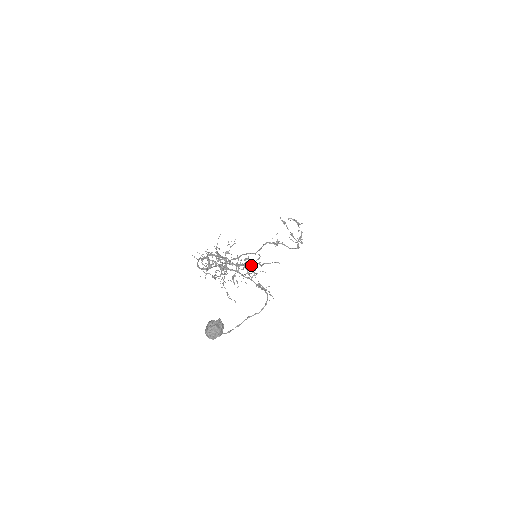
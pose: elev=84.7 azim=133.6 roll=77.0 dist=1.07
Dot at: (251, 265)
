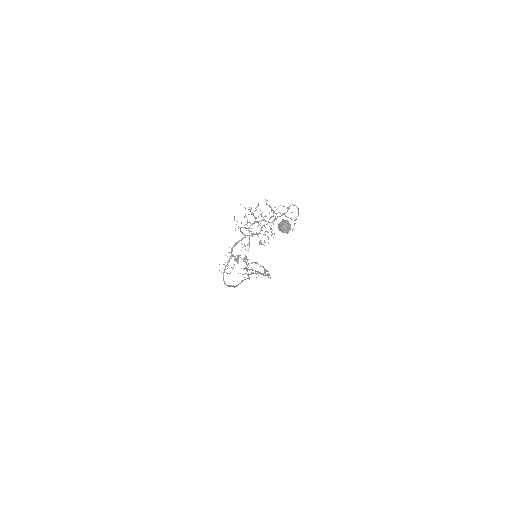
Dot at: (264, 232)
